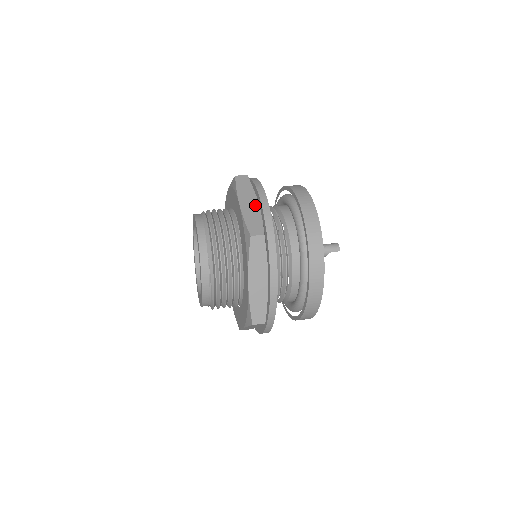
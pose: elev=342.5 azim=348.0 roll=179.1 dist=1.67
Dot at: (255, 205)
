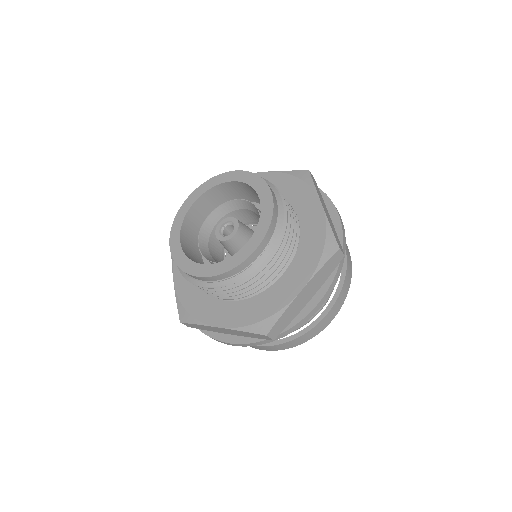
Dot at: (330, 217)
